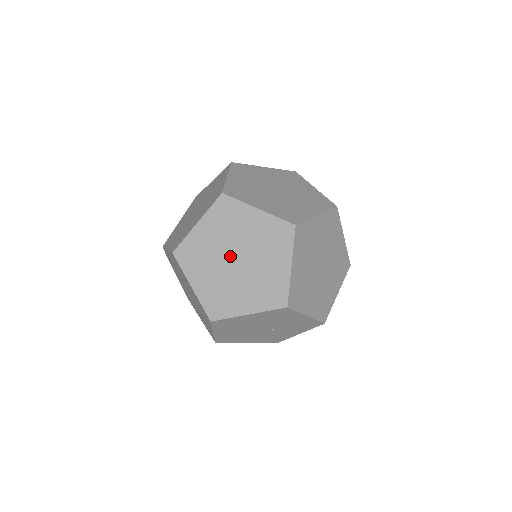
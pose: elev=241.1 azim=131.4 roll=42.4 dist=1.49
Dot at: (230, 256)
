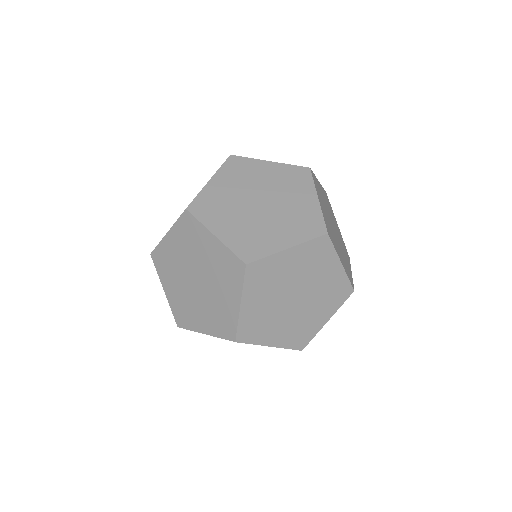
Dot at: (293, 292)
